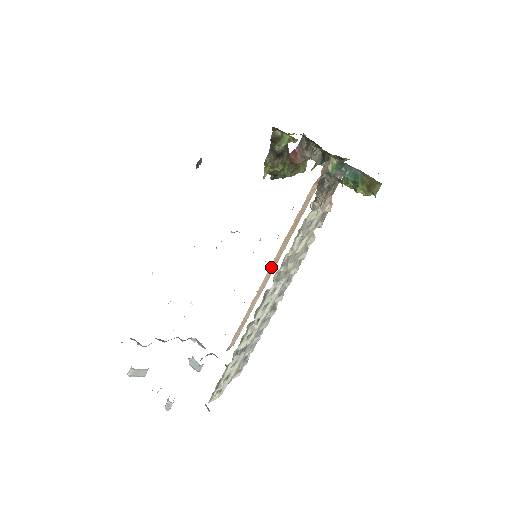
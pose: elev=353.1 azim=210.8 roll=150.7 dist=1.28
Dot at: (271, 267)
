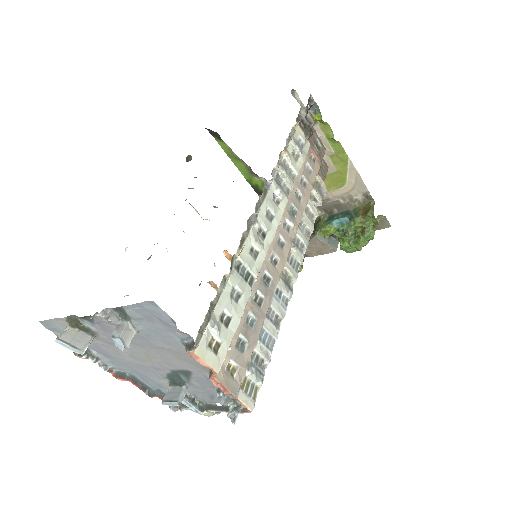
Dot at: occluded
